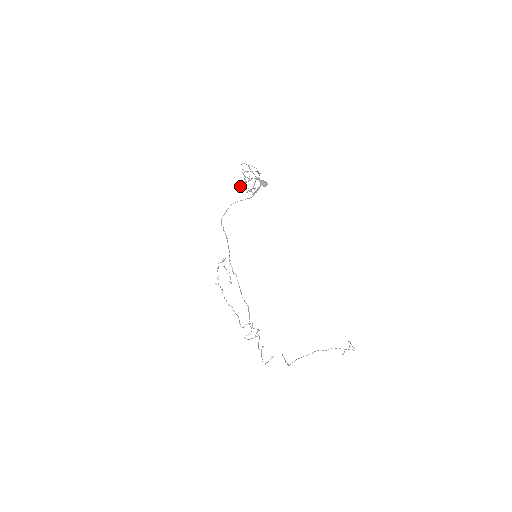
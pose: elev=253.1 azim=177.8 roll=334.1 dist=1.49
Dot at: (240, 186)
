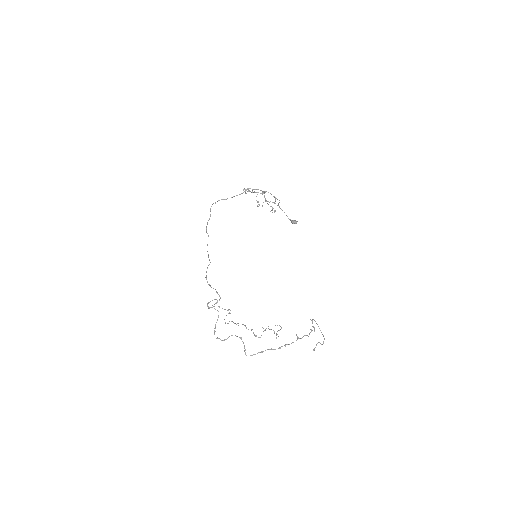
Dot at: (245, 192)
